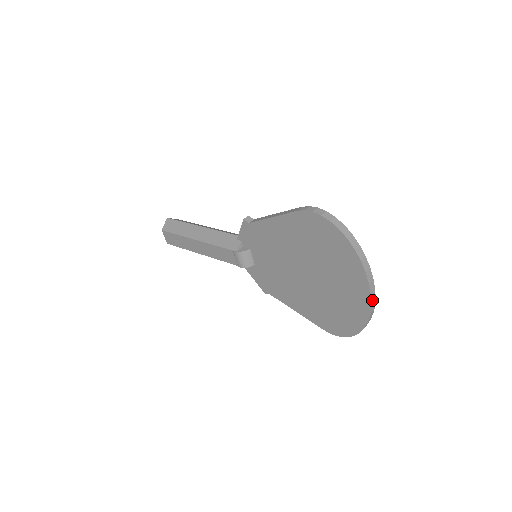
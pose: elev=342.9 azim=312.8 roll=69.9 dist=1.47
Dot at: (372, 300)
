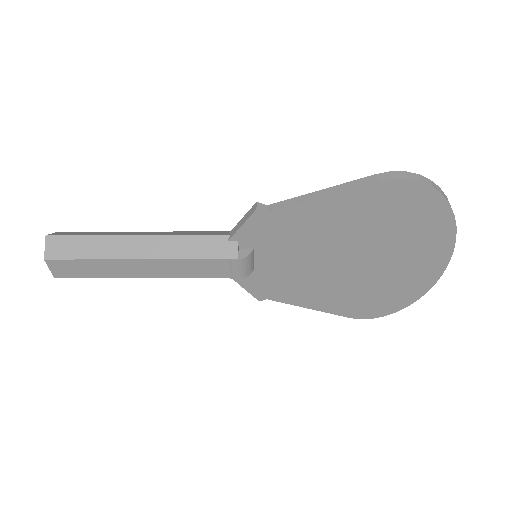
Dot at: (444, 268)
